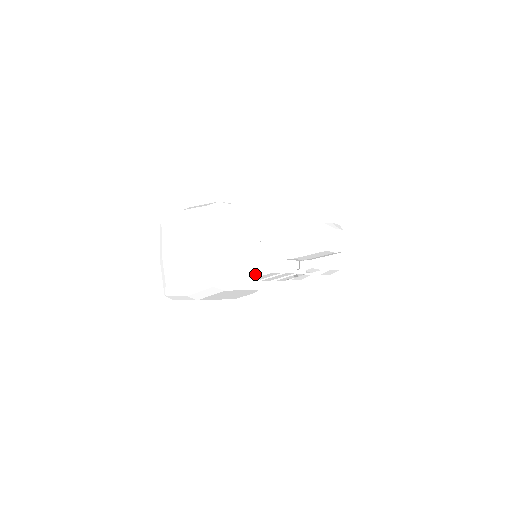
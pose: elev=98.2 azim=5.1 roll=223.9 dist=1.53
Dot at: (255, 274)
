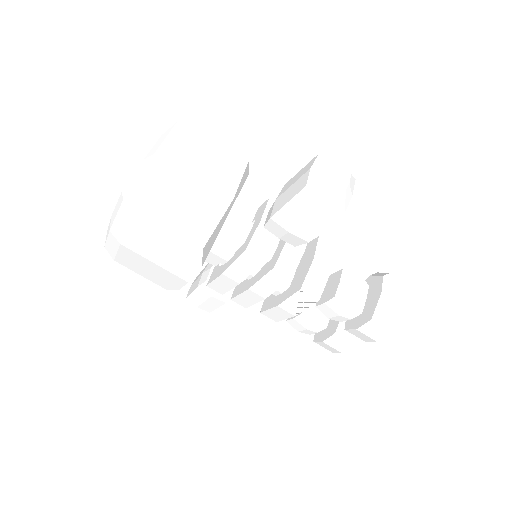
Dot at: (205, 225)
